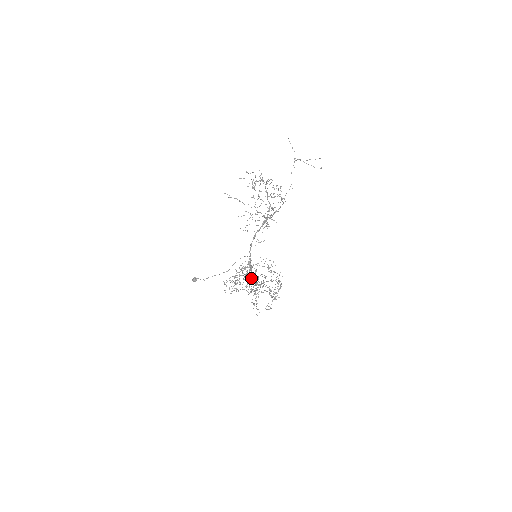
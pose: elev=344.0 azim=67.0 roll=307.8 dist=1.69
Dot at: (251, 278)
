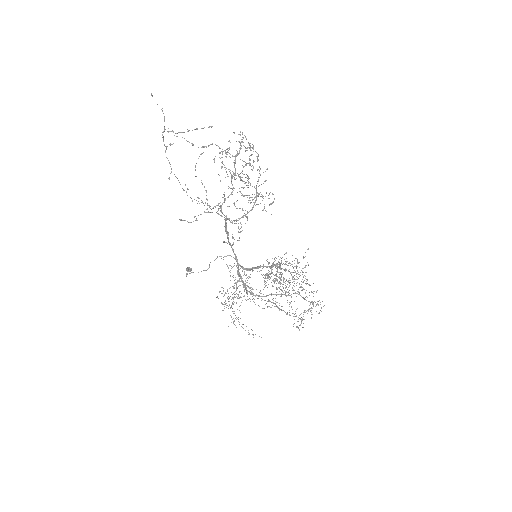
Dot at: (244, 285)
